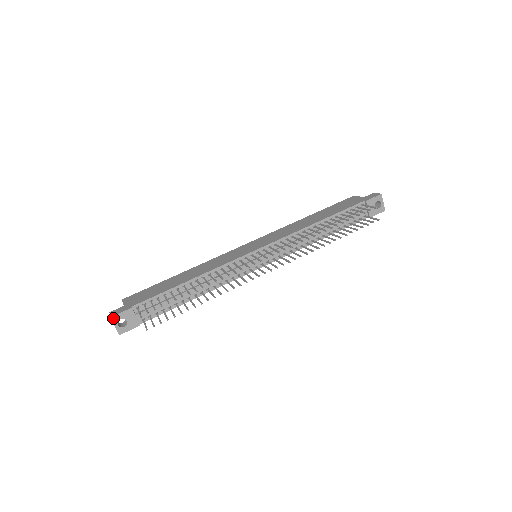
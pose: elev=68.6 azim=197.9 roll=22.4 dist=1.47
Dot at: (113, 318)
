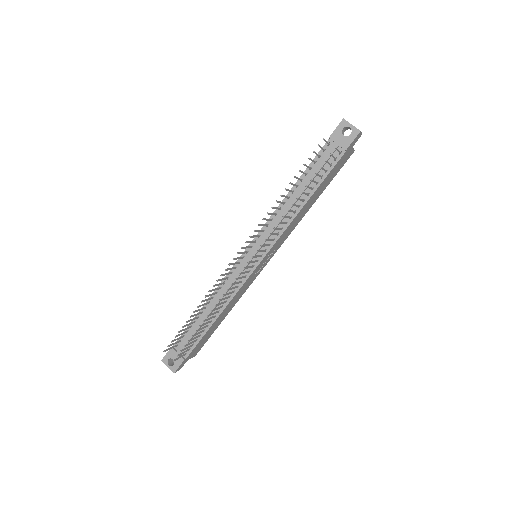
Dot at: (163, 360)
